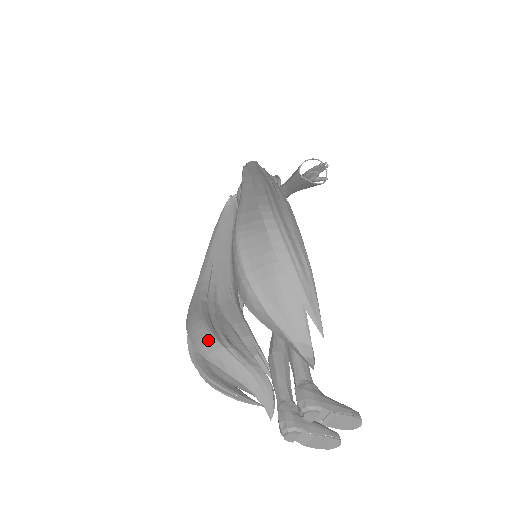
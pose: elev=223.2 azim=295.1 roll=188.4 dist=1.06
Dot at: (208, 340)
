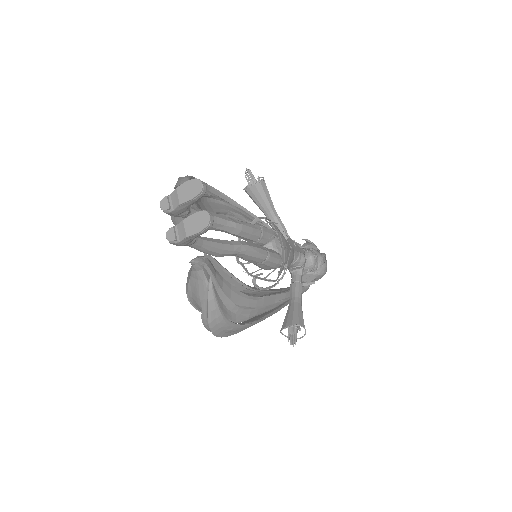
Dot at: occluded
